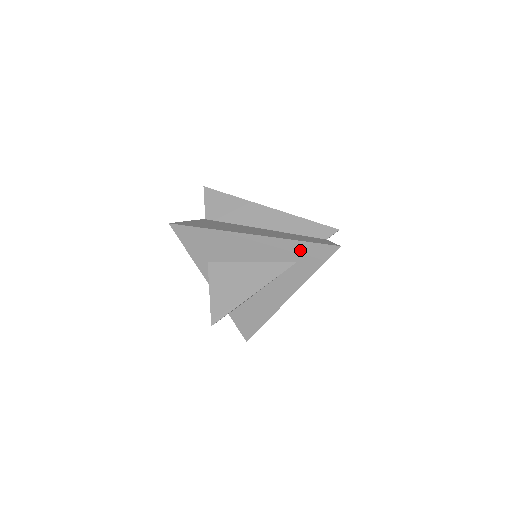
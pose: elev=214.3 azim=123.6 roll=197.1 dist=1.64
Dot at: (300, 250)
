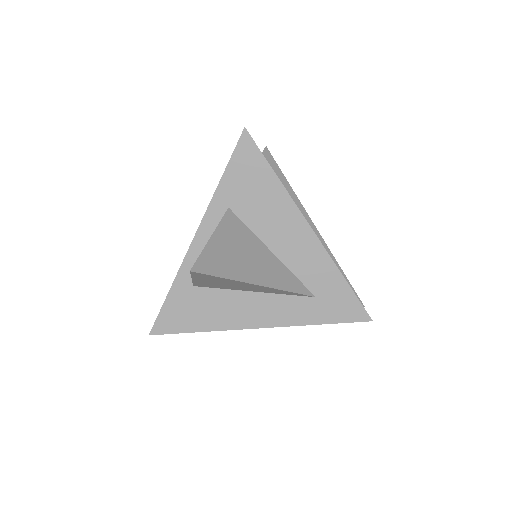
Dot at: (334, 288)
